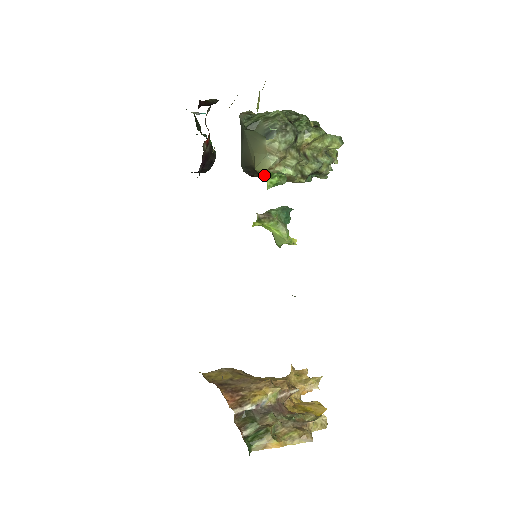
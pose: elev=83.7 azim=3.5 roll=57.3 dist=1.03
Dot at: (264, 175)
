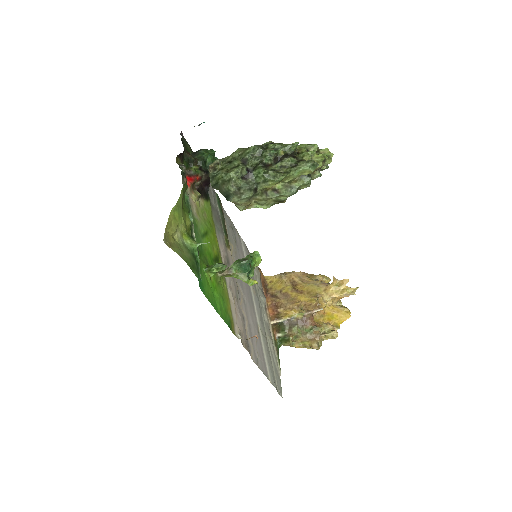
Dot at: occluded
